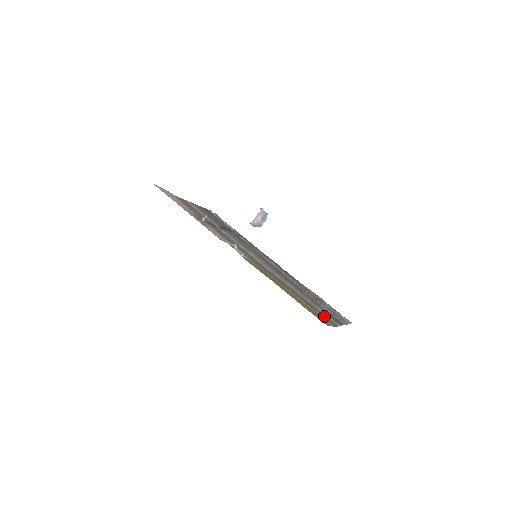
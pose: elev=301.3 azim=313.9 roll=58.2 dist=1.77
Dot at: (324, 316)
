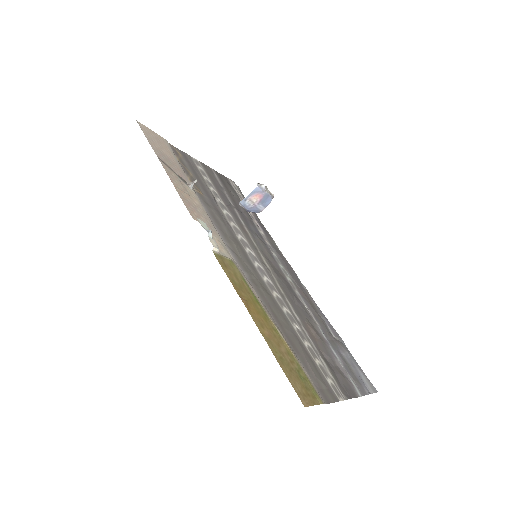
Dot at: (320, 378)
